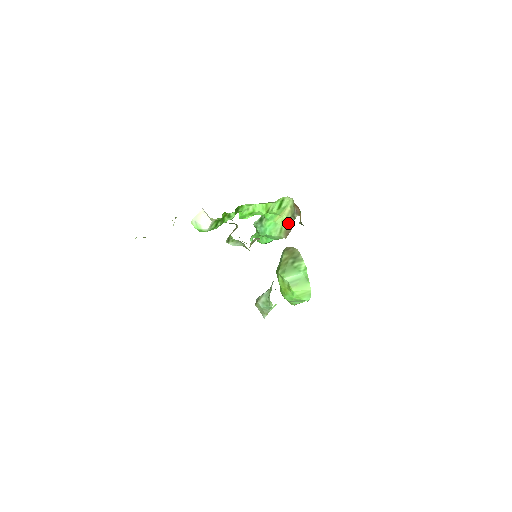
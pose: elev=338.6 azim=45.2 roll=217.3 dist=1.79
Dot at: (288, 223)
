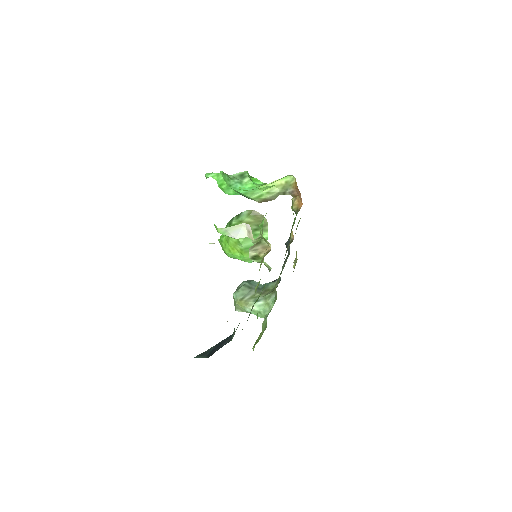
Dot at: (273, 195)
